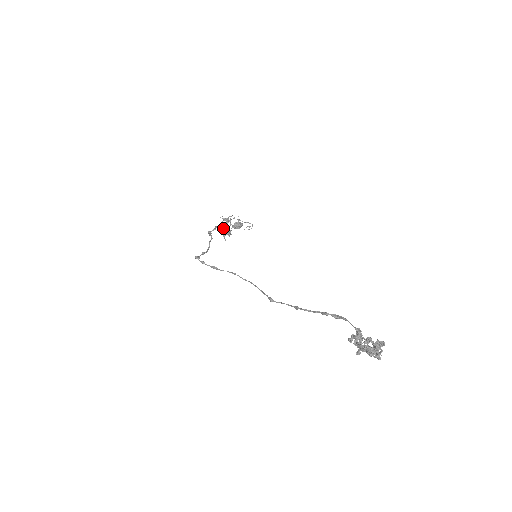
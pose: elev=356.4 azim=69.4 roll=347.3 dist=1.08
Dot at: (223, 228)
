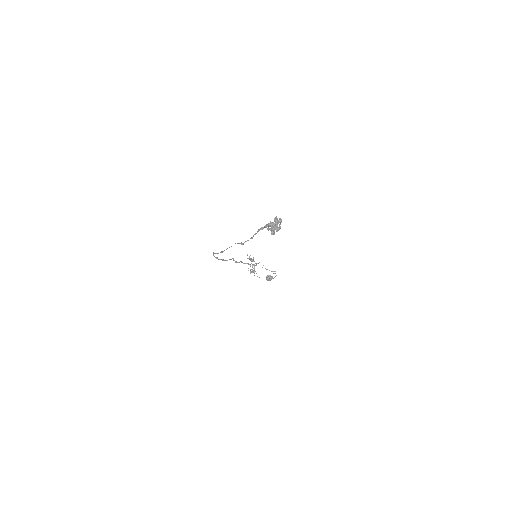
Dot at: occluded
